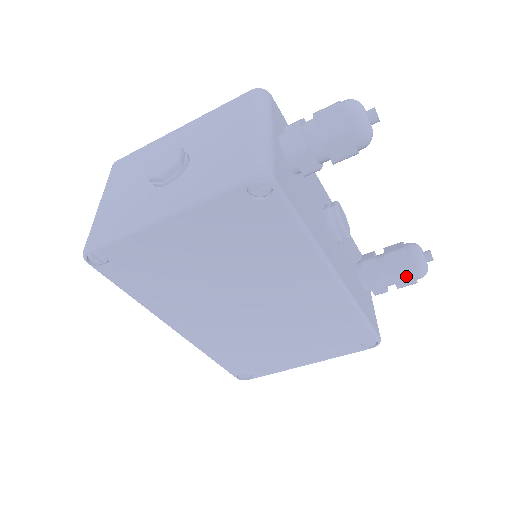
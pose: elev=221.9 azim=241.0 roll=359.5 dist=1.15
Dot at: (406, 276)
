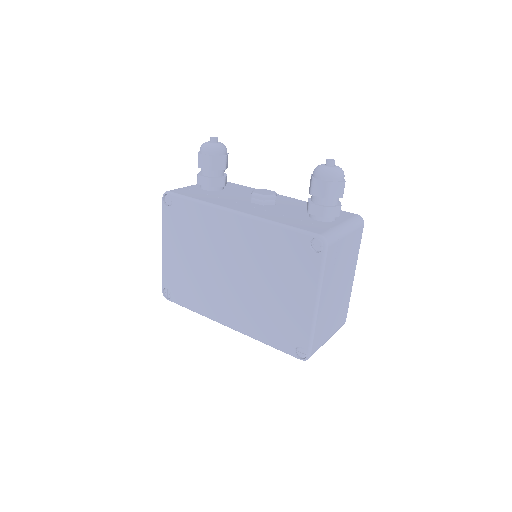
Dot at: (315, 185)
